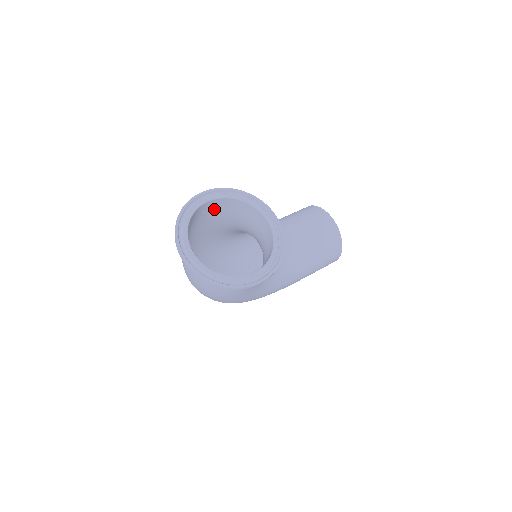
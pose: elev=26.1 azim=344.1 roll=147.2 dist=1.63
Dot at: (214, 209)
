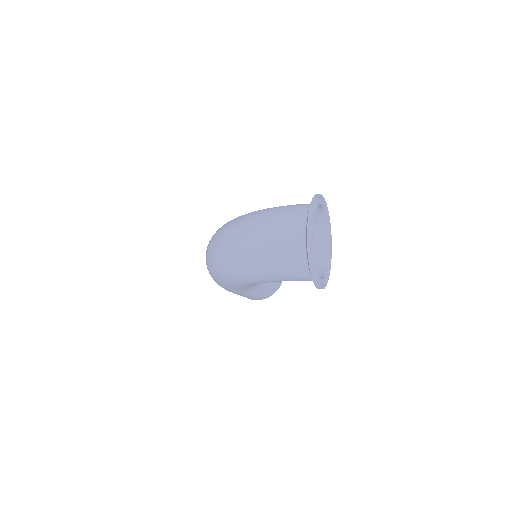
Dot at: occluded
